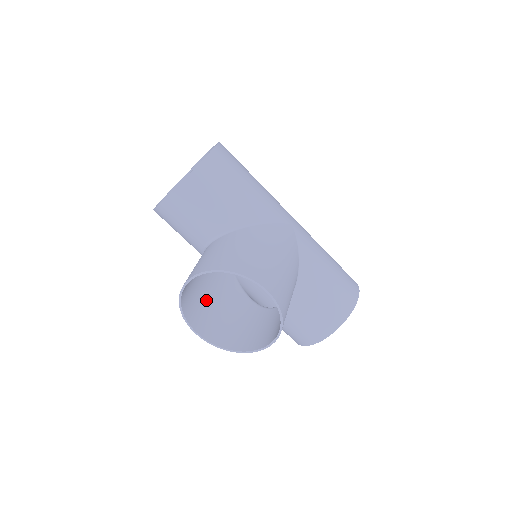
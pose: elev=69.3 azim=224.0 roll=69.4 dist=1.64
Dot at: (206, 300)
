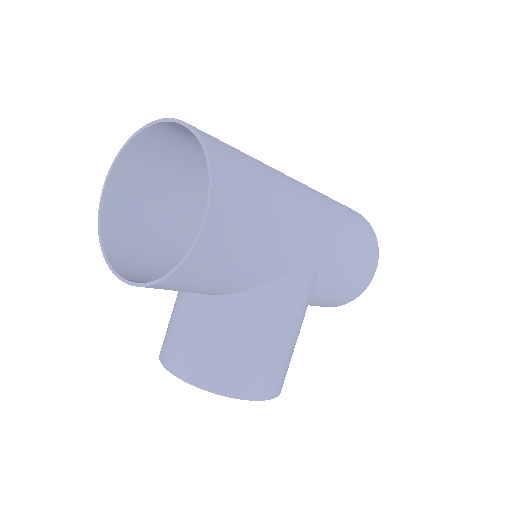
Dot at: occluded
